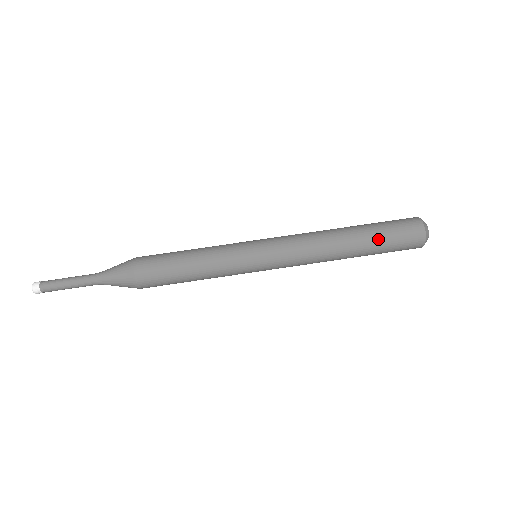
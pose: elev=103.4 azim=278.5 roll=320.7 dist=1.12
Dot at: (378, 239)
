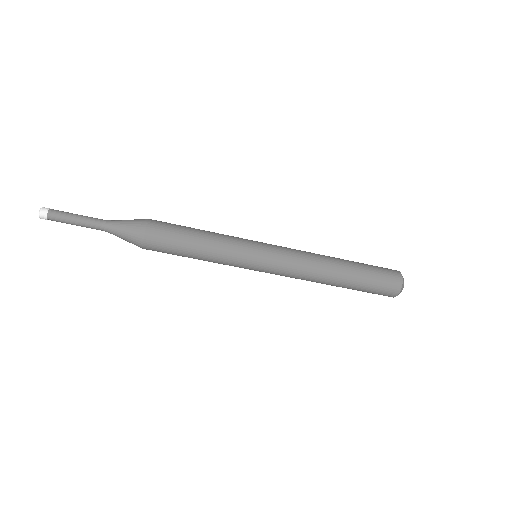
Dot at: (362, 282)
